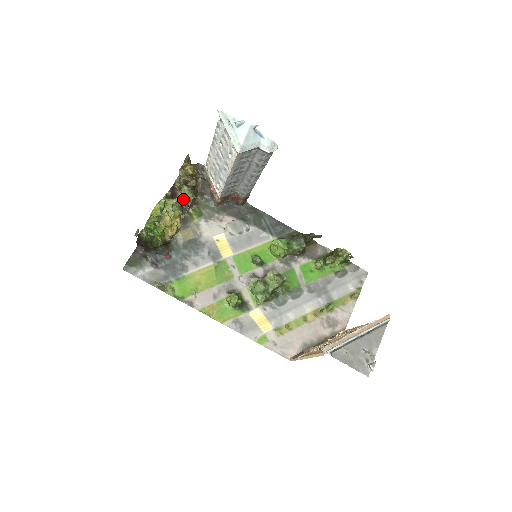
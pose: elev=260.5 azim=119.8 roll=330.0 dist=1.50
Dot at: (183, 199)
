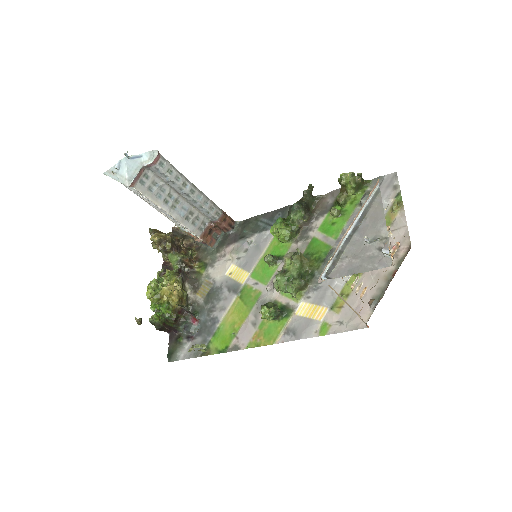
Dot at: (174, 265)
